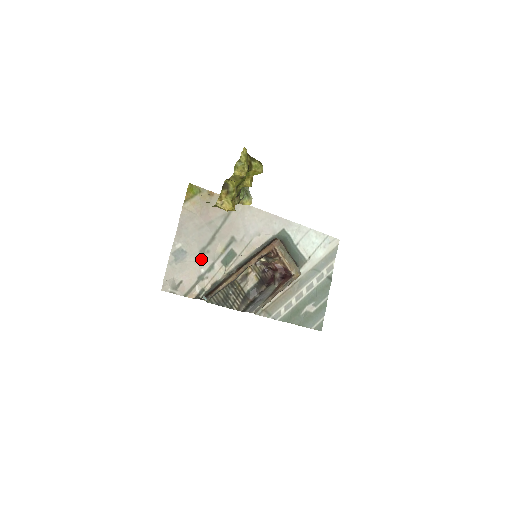
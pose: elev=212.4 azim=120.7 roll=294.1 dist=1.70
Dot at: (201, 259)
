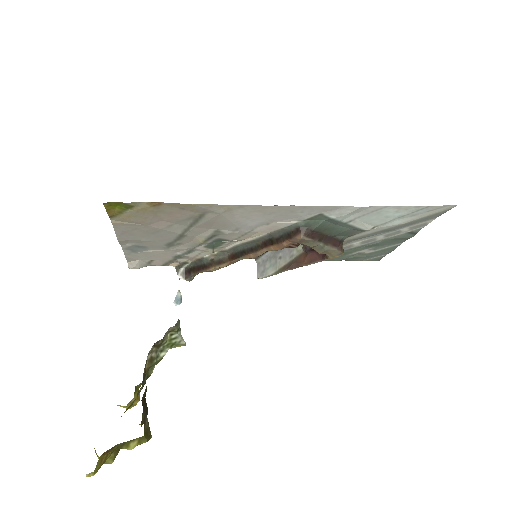
Dot at: (171, 248)
